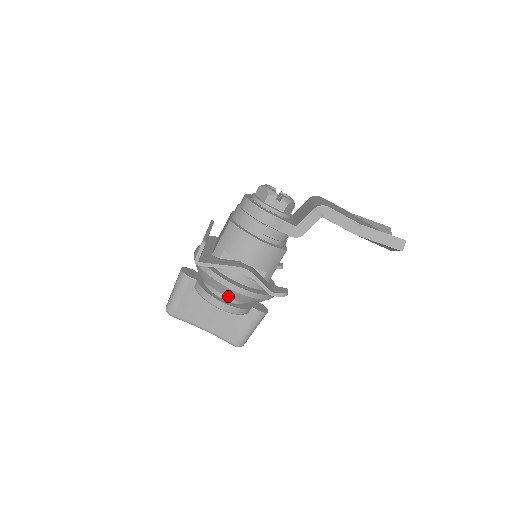
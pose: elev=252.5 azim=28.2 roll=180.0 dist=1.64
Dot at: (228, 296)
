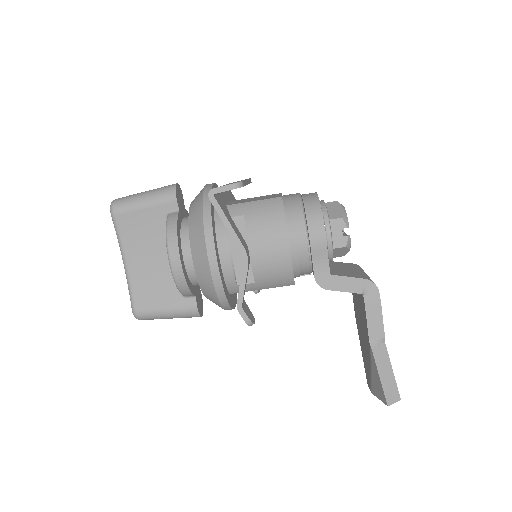
Dot at: (194, 260)
